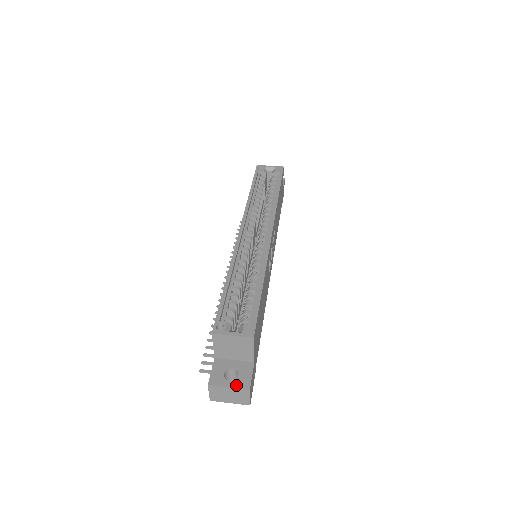
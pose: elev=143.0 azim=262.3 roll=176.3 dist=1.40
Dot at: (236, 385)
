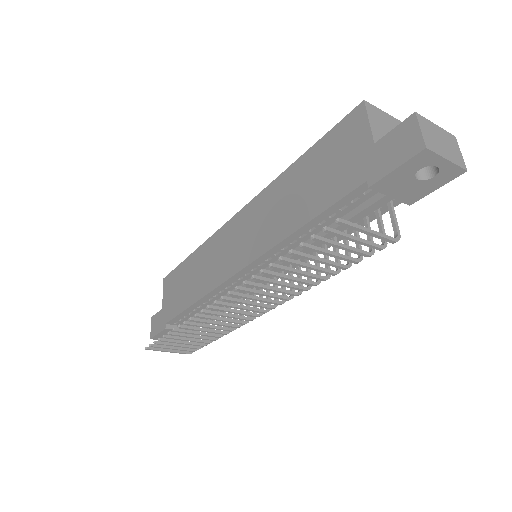
Dot at: occluded
